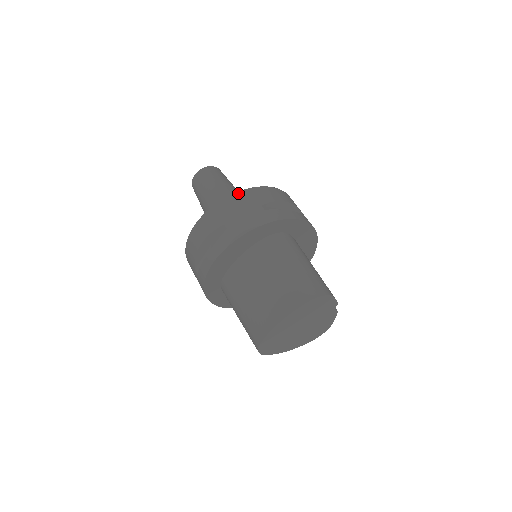
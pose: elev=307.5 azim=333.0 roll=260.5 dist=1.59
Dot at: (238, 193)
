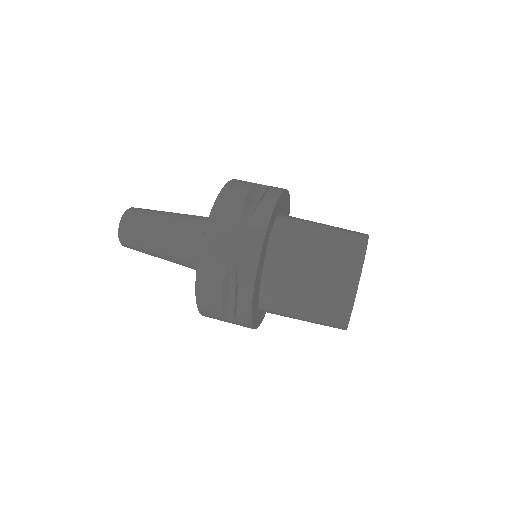
Dot at: (208, 224)
